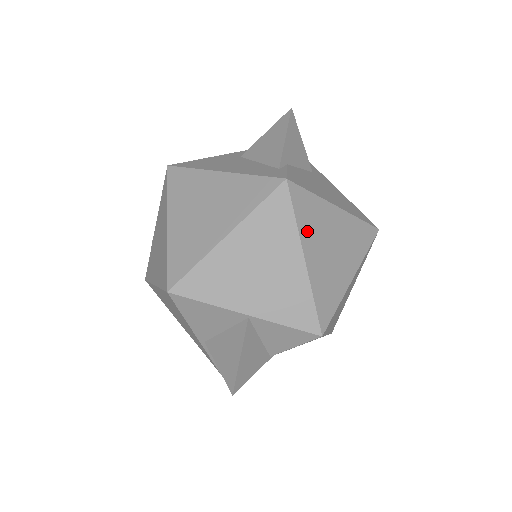
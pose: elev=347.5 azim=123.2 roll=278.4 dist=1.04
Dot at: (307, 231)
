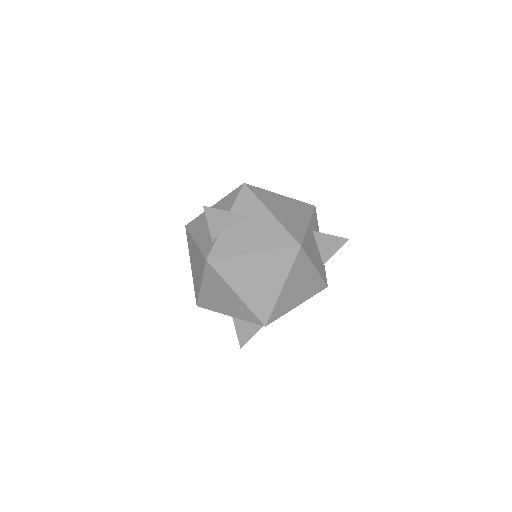
Dot at: (233, 279)
